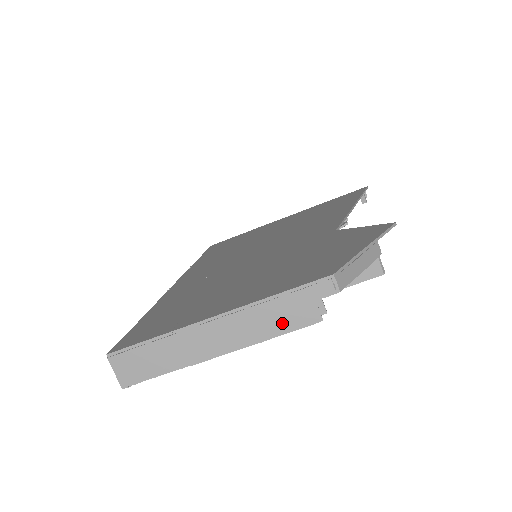
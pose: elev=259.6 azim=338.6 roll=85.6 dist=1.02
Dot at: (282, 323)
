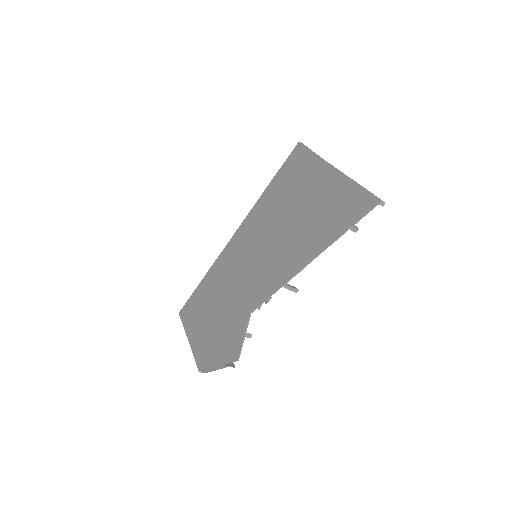
Dot at: occluded
